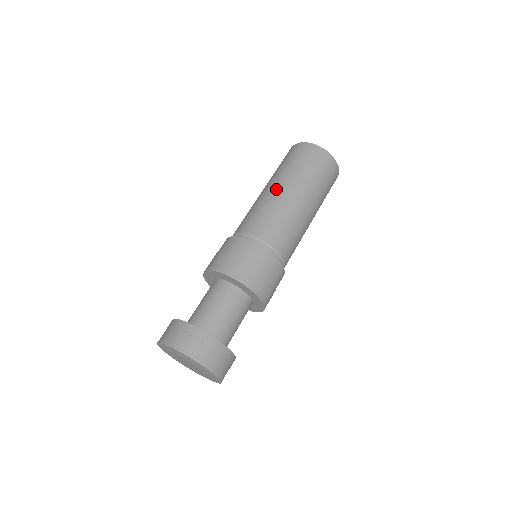
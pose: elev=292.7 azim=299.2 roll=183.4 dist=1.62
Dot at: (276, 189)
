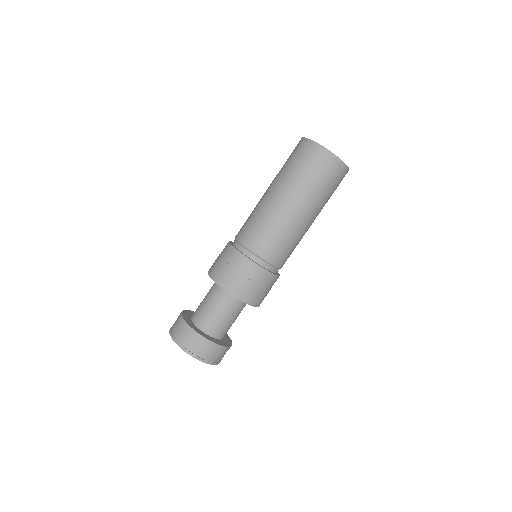
Dot at: (267, 193)
